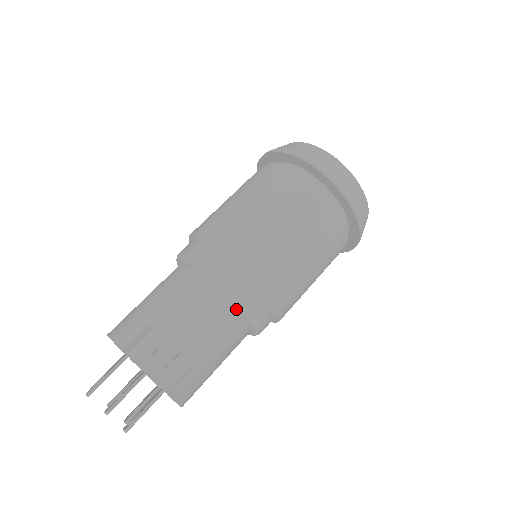
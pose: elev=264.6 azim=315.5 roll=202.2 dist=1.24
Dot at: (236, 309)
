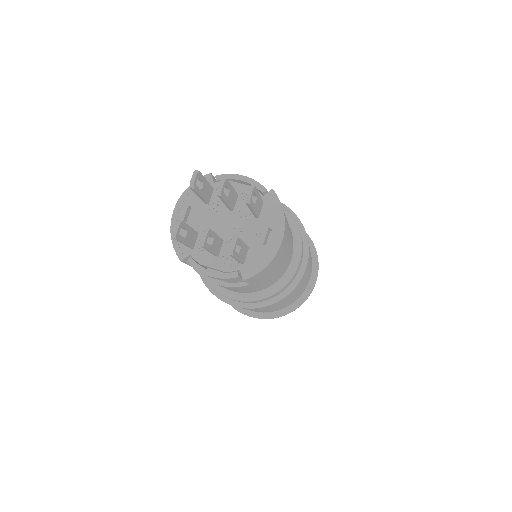
Dot at: occluded
